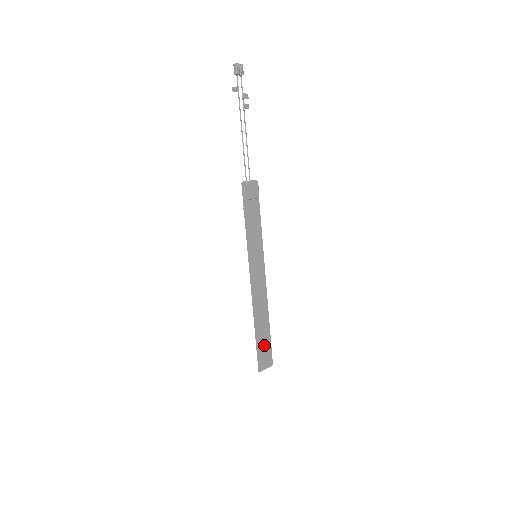
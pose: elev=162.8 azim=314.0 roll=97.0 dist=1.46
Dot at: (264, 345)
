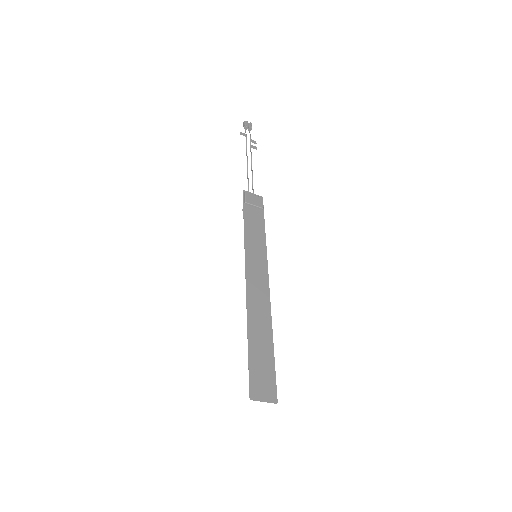
Dot at: (262, 364)
